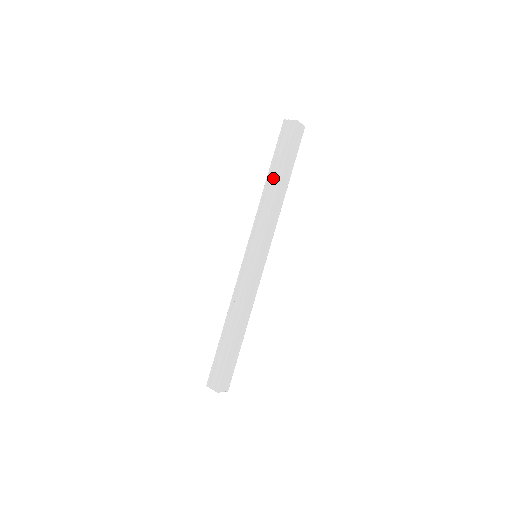
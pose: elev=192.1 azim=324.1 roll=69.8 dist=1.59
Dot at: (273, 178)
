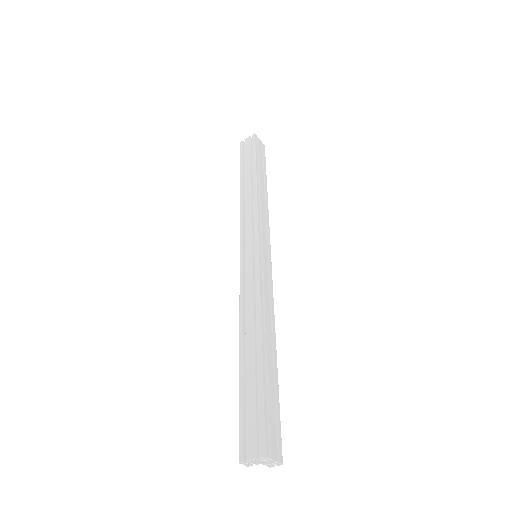
Dot at: (248, 180)
